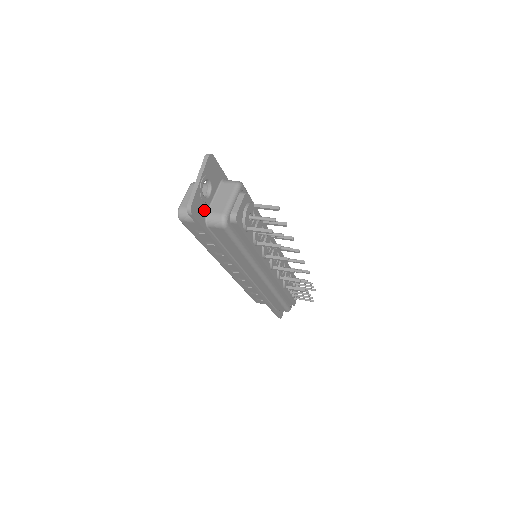
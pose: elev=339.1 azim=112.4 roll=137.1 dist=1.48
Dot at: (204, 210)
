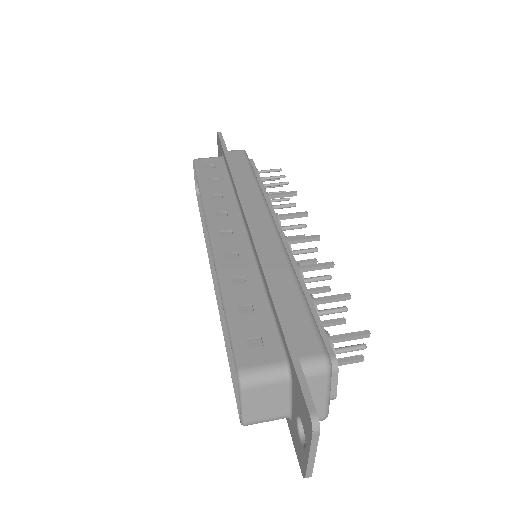
Dot at: occluded
